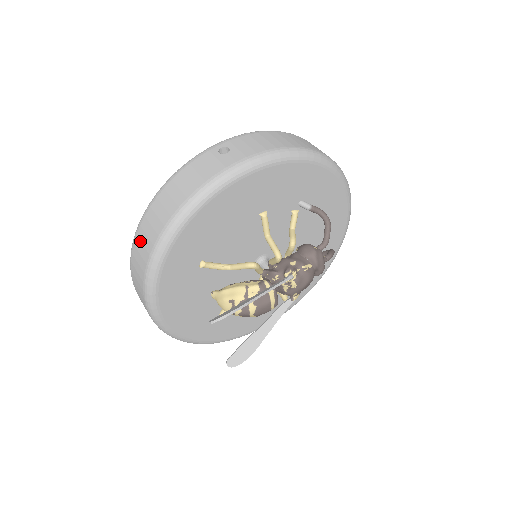
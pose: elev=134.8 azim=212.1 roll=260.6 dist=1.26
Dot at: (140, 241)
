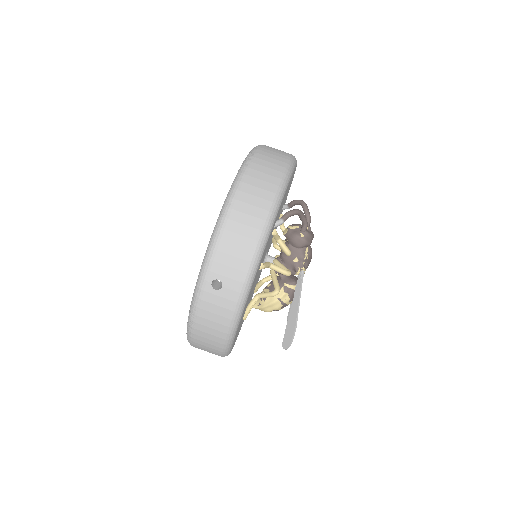
Dot at: occluded
